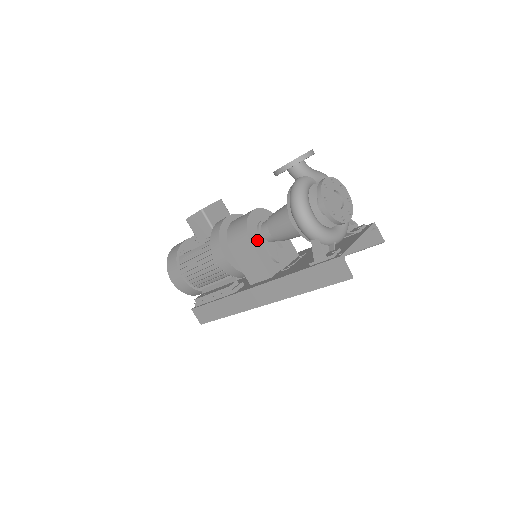
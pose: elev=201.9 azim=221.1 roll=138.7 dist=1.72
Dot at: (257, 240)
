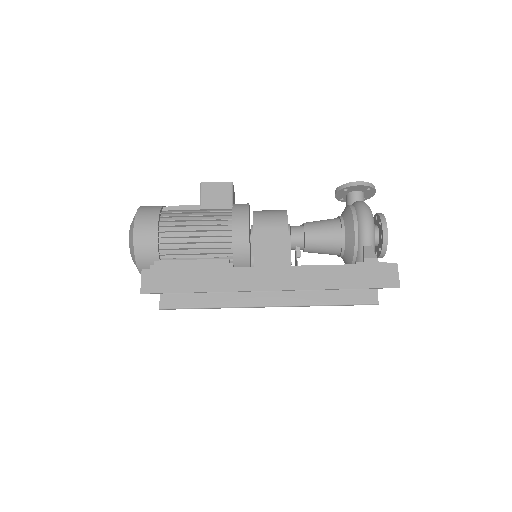
Dot at: occluded
